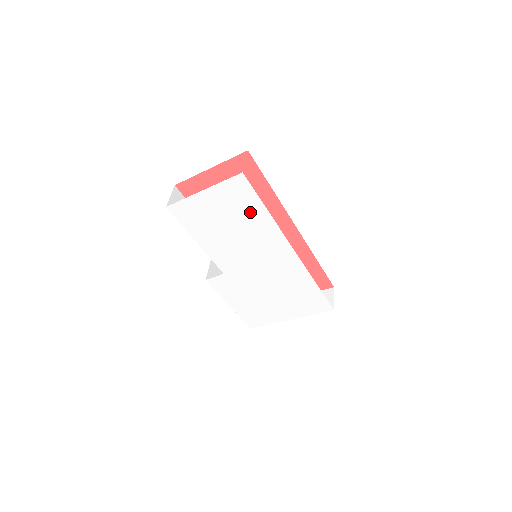
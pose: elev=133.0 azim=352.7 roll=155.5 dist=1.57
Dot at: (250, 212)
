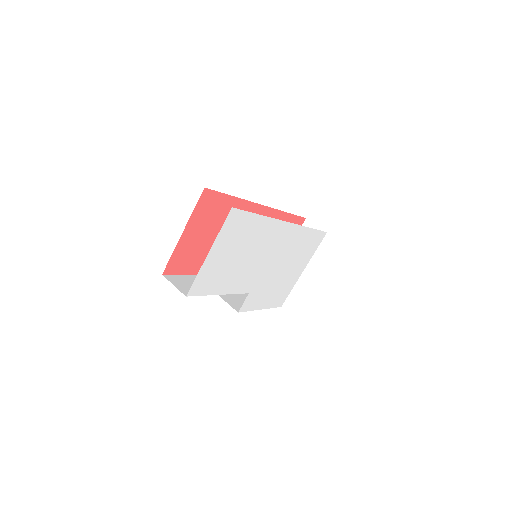
Dot at: (249, 230)
